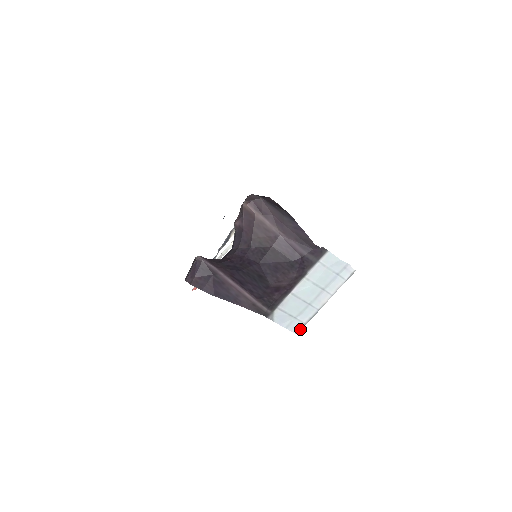
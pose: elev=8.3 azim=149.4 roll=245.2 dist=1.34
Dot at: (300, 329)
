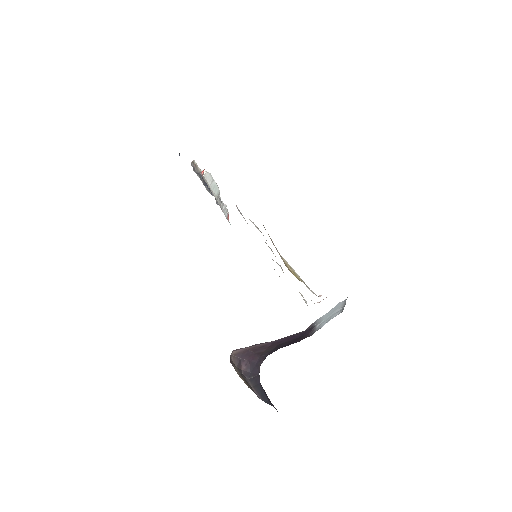
Dot at: (342, 311)
